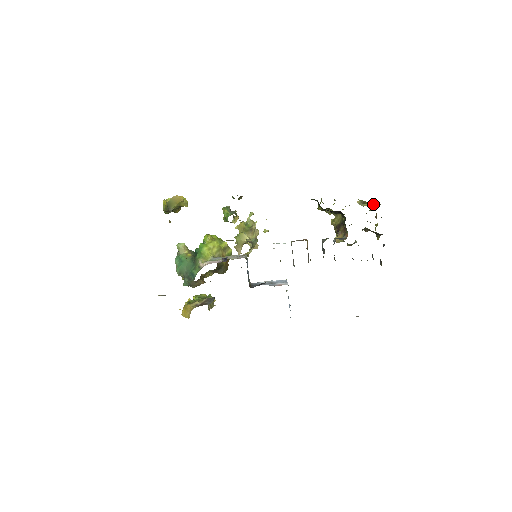
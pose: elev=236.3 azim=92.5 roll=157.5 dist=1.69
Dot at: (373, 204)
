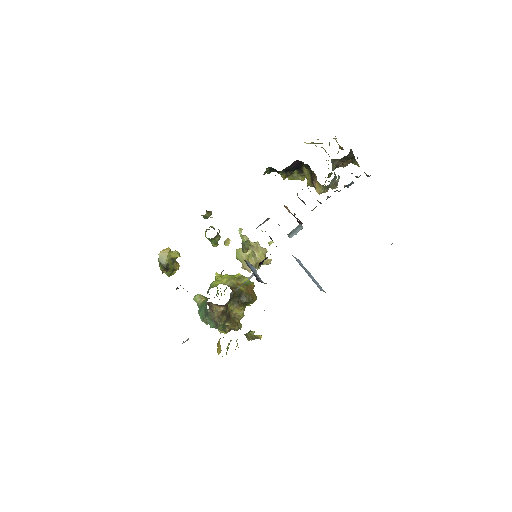
Dot at: occluded
